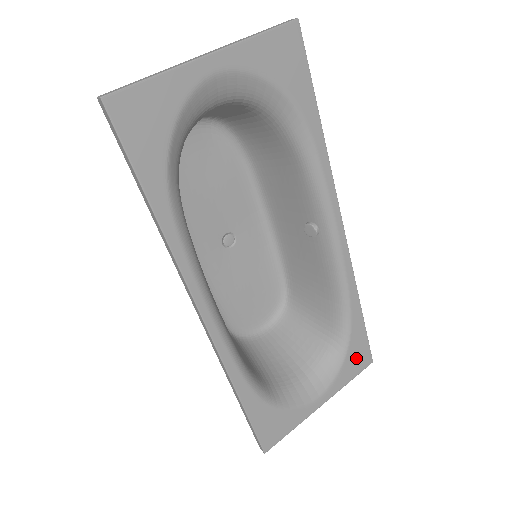
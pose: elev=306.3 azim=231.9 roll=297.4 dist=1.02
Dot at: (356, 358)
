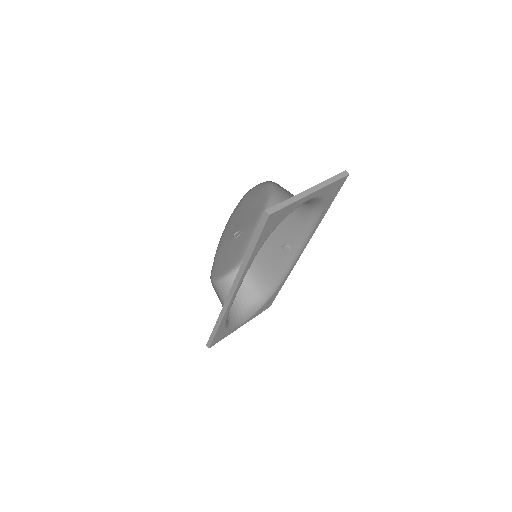
Dot at: (266, 306)
